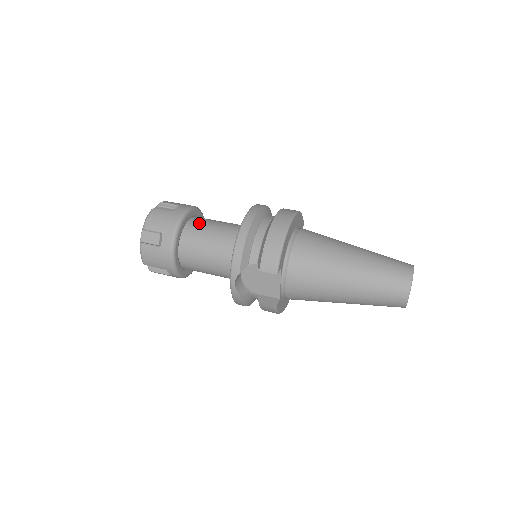
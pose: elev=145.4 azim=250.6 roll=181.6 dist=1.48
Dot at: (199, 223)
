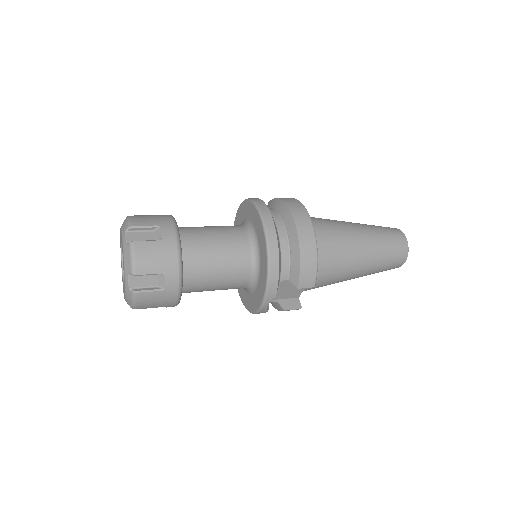
Dot at: (195, 243)
